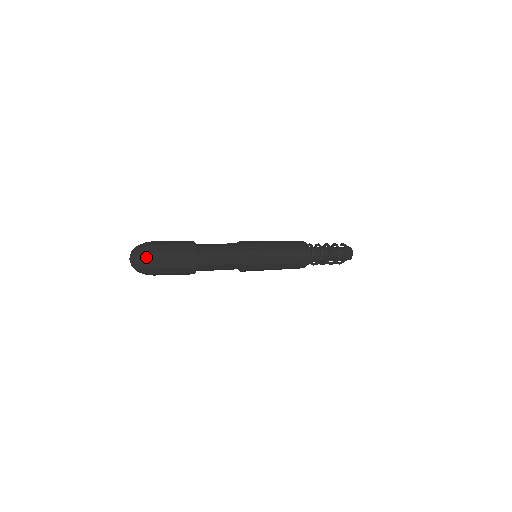
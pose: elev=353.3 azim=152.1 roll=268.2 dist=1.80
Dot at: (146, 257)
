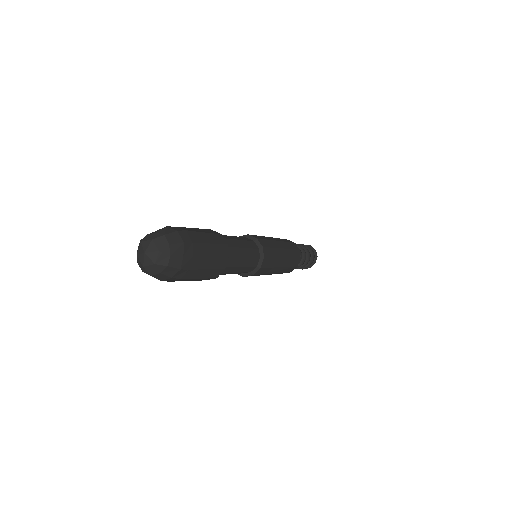
Dot at: (177, 263)
